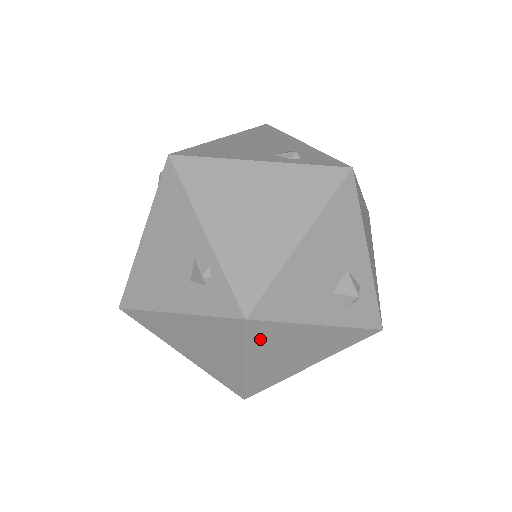
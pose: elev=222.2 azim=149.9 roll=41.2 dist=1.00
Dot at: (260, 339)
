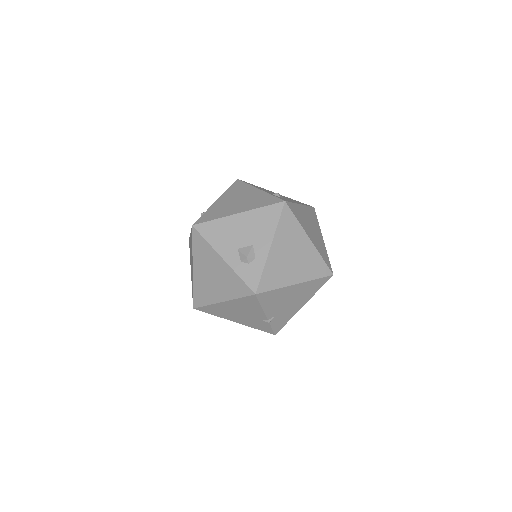
Dot at: (198, 248)
